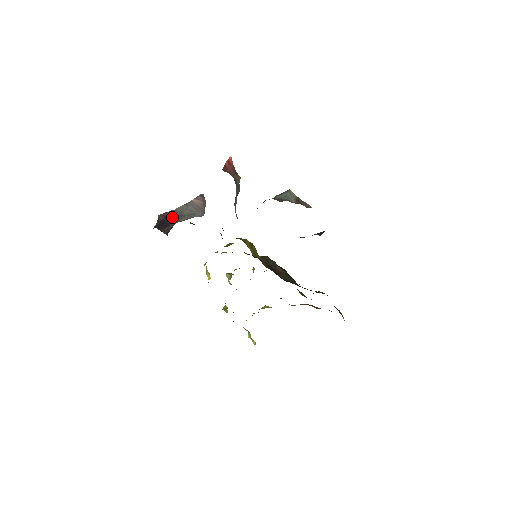
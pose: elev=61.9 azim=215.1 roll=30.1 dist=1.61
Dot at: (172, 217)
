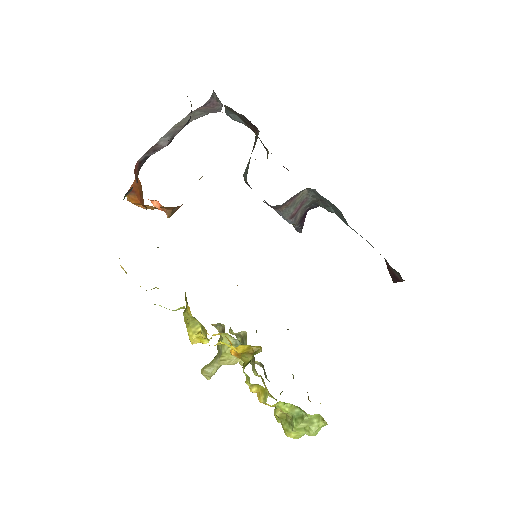
Dot at: (171, 137)
